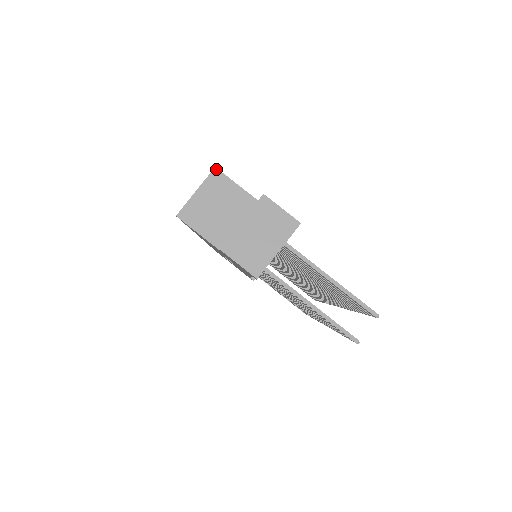
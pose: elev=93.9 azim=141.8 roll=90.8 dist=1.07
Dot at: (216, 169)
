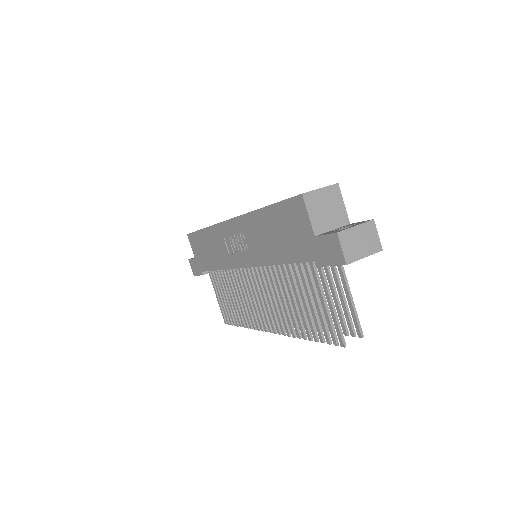
Dot at: (338, 184)
